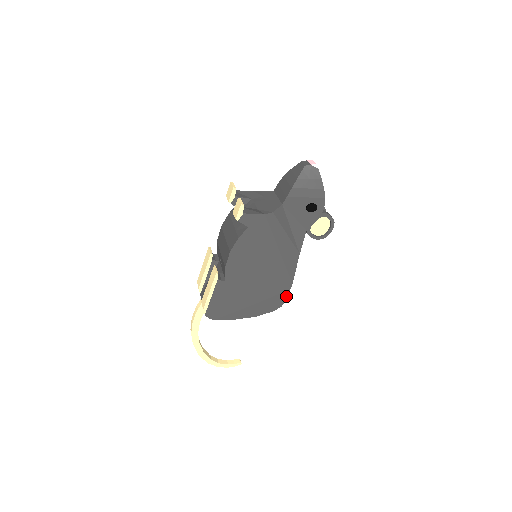
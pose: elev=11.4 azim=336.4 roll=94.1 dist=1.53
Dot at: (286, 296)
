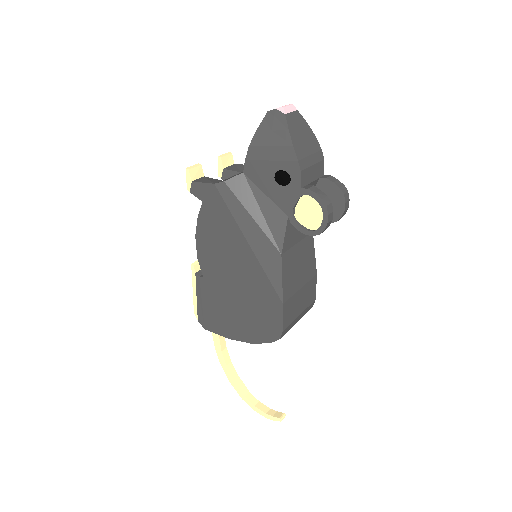
Dot at: (281, 322)
